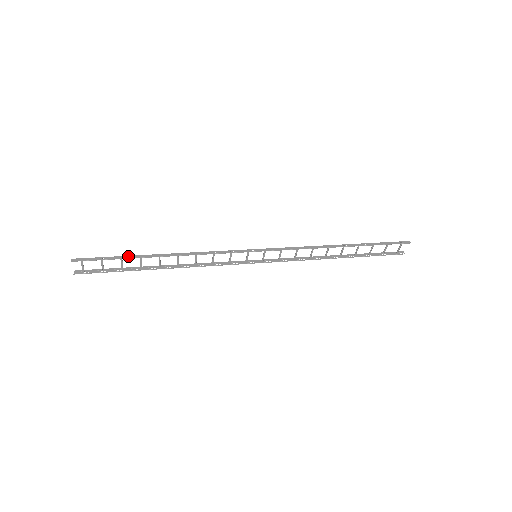
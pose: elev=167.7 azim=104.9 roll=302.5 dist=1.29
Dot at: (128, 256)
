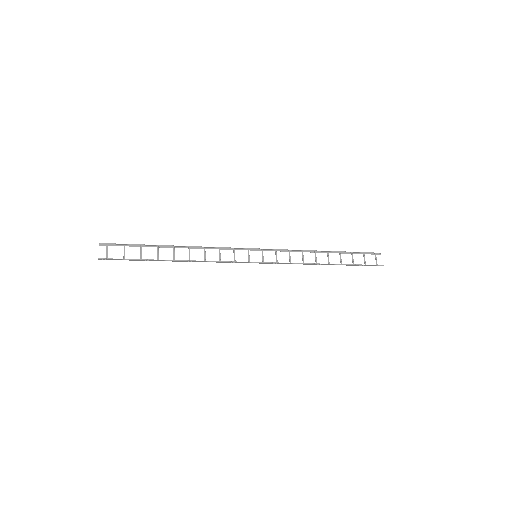
Dot at: (147, 245)
